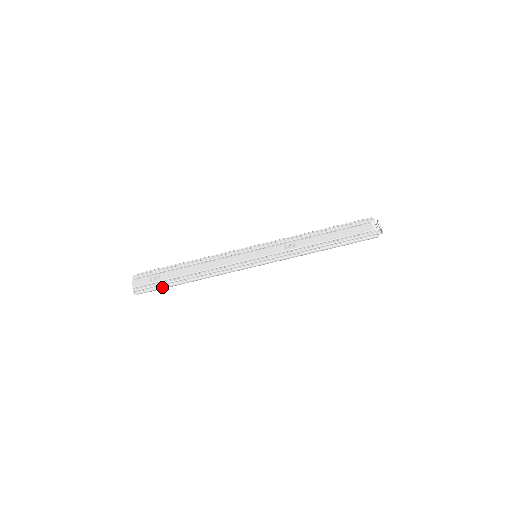
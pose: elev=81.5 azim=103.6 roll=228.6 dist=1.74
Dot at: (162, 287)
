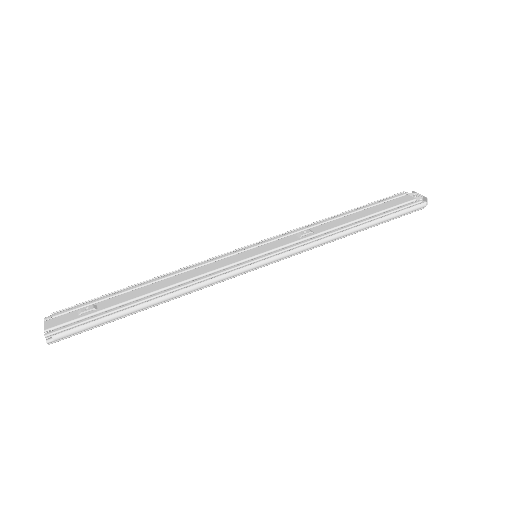
Dot at: (101, 320)
